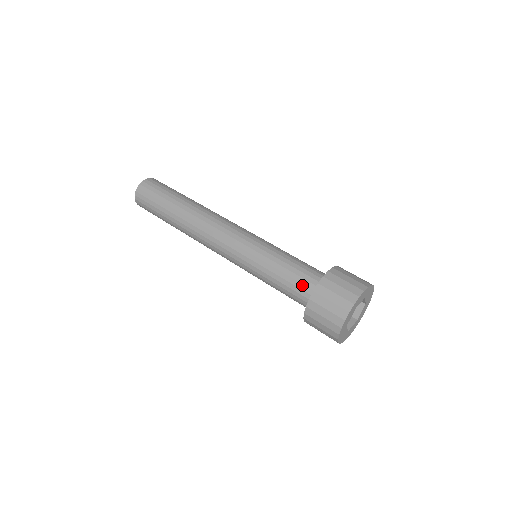
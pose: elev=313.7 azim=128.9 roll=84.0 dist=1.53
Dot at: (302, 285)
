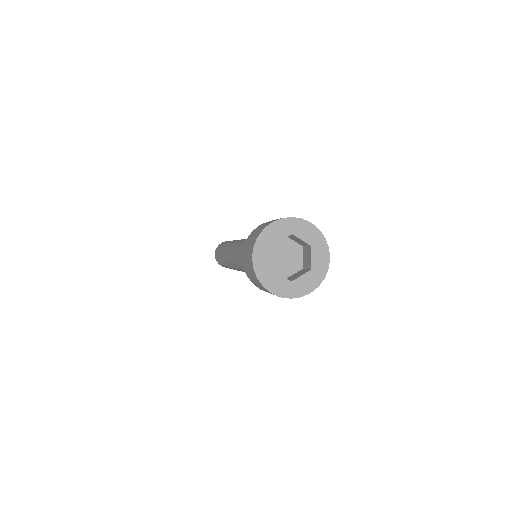
Dot at: occluded
